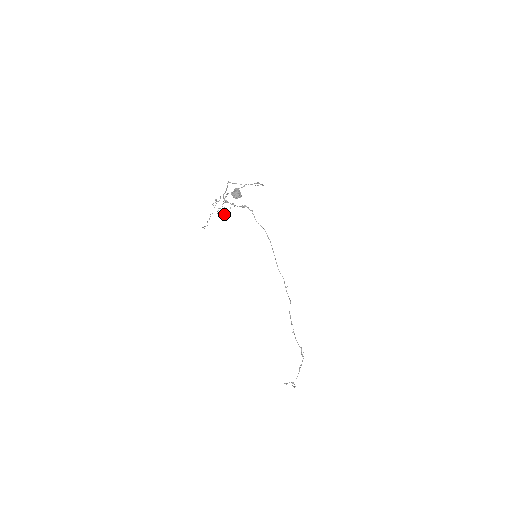
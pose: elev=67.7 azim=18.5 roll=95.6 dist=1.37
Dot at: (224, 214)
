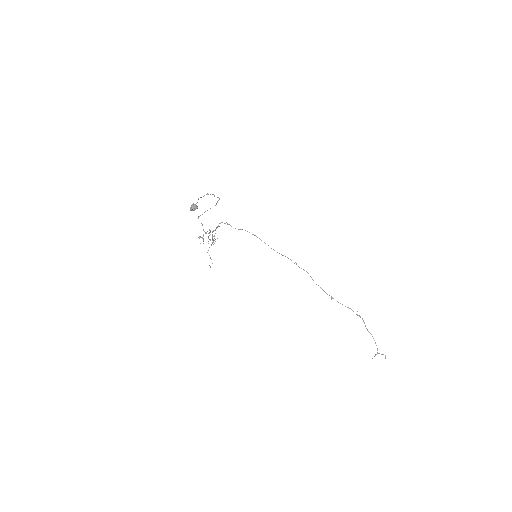
Dot at: occluded
